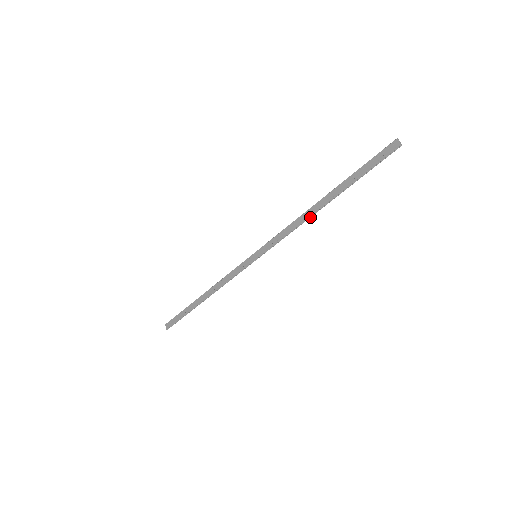
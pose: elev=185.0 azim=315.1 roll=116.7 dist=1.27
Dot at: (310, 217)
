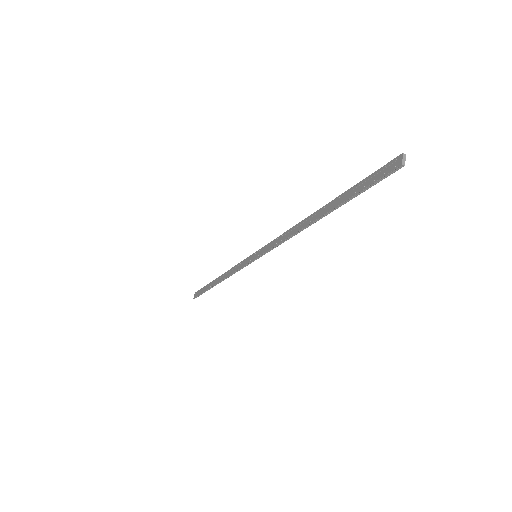
Dot at: occluded
